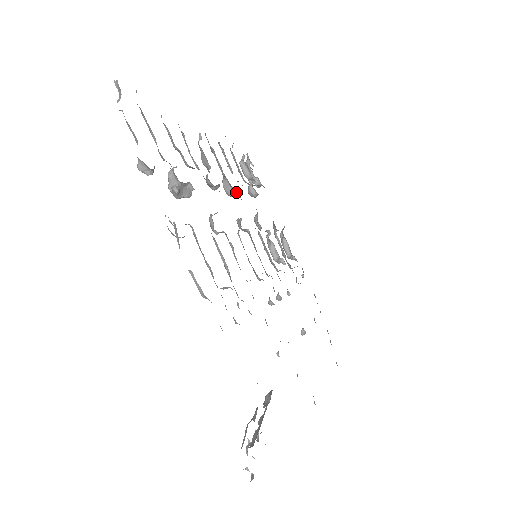
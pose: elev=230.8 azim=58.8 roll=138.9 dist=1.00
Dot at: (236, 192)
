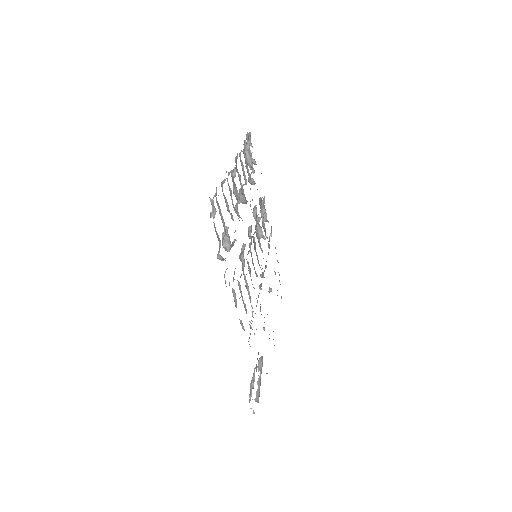
Dot at: occluded
